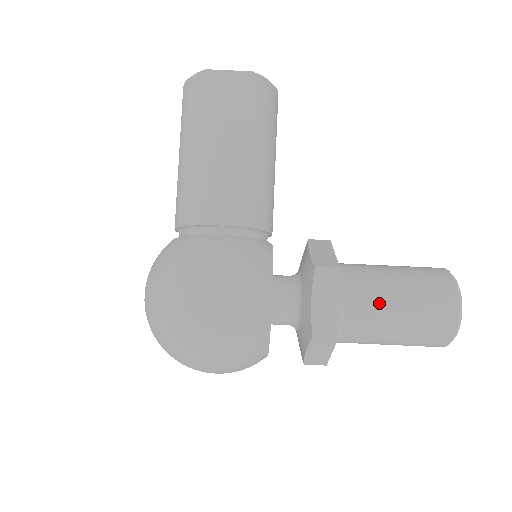
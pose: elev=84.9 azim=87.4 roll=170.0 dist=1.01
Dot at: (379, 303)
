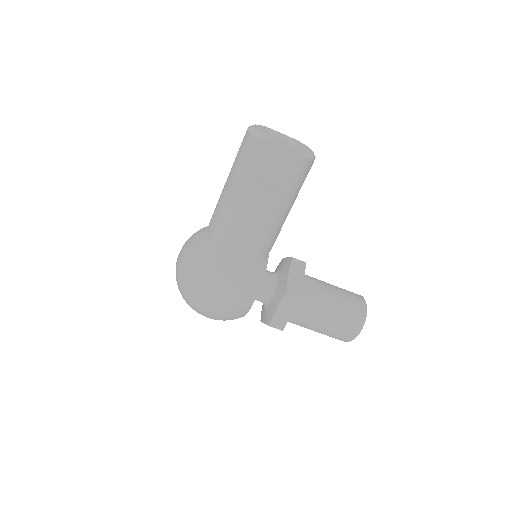
Dot at: (315, 317)
